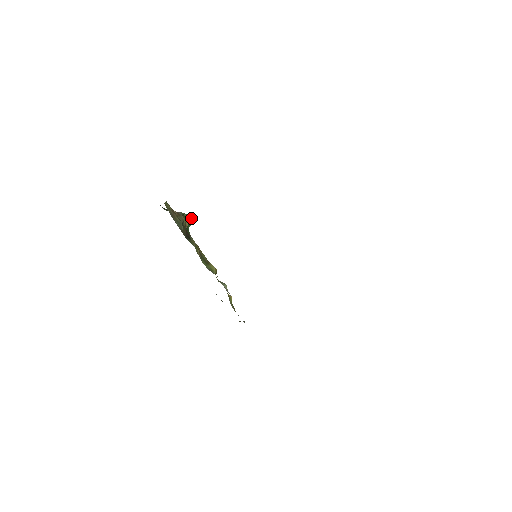
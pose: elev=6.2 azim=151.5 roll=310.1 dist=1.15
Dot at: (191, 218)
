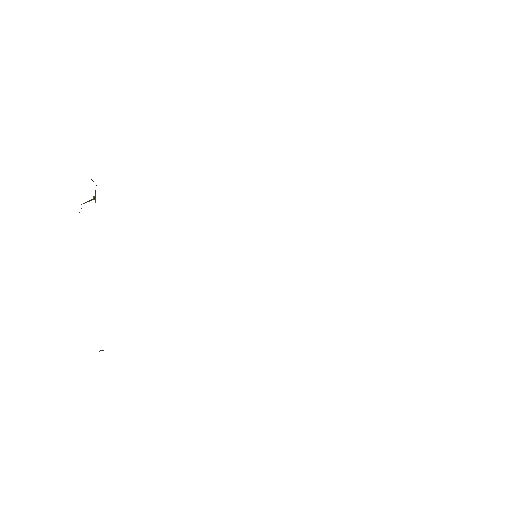
Dot at: occluded
